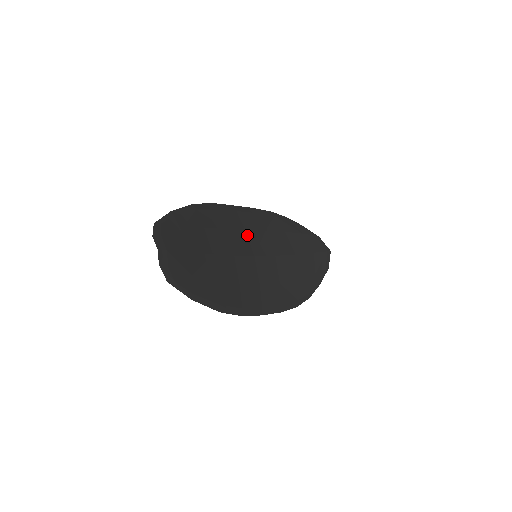
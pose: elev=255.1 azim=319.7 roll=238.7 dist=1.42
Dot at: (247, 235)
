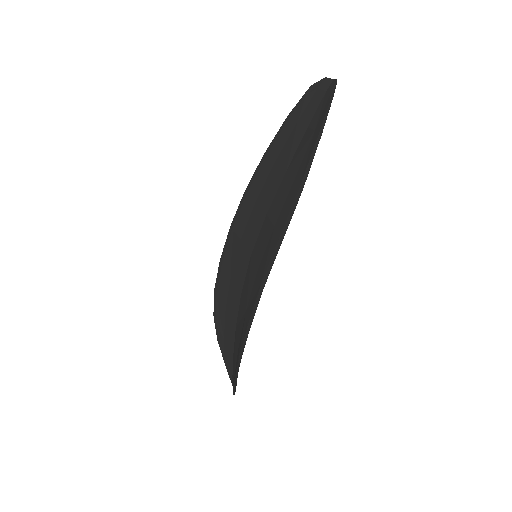
Dot at: occluded
